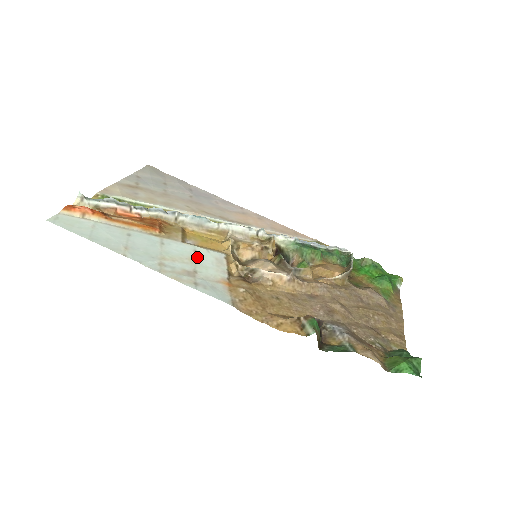
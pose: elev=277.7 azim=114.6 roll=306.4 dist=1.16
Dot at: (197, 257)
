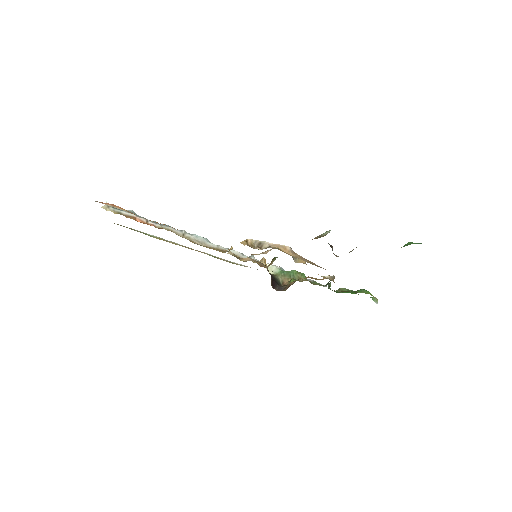
Dot at: occluded
